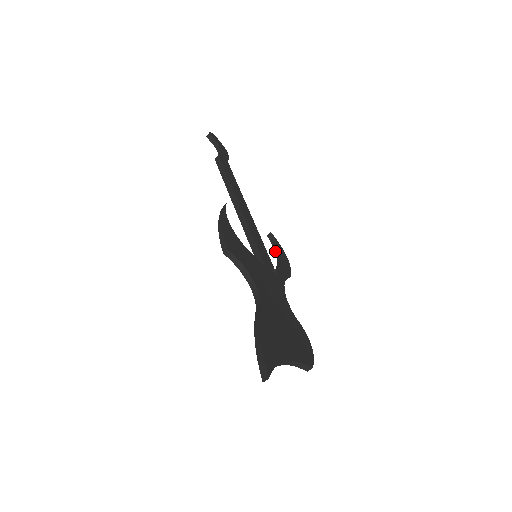
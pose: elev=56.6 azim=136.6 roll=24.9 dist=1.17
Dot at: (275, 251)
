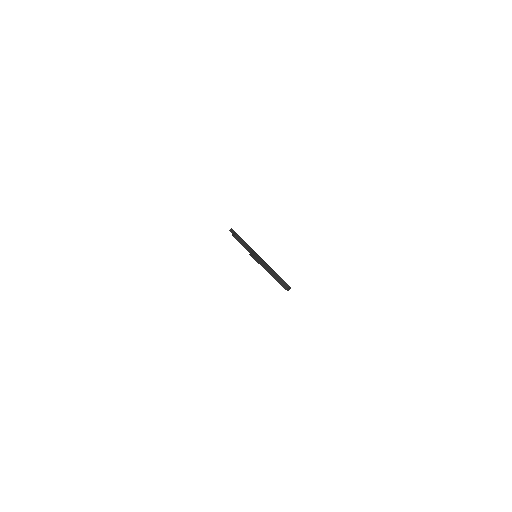
Dot at: occluded
